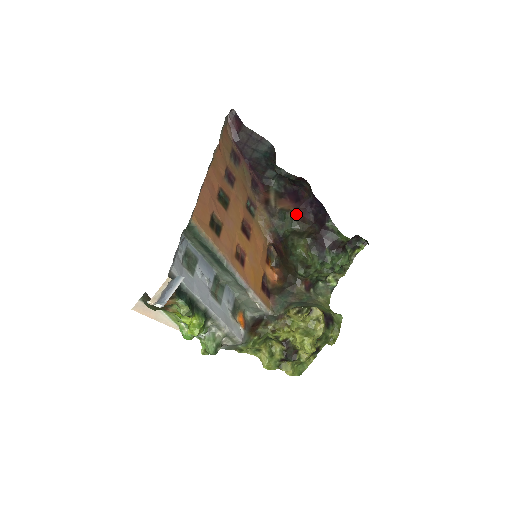
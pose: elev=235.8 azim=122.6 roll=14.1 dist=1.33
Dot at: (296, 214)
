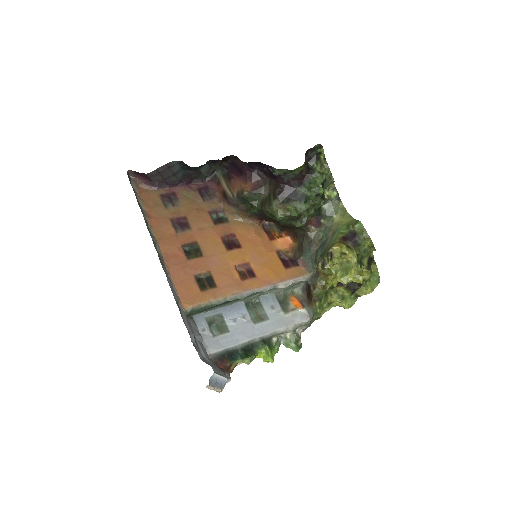
Dot at: (250, 187)
